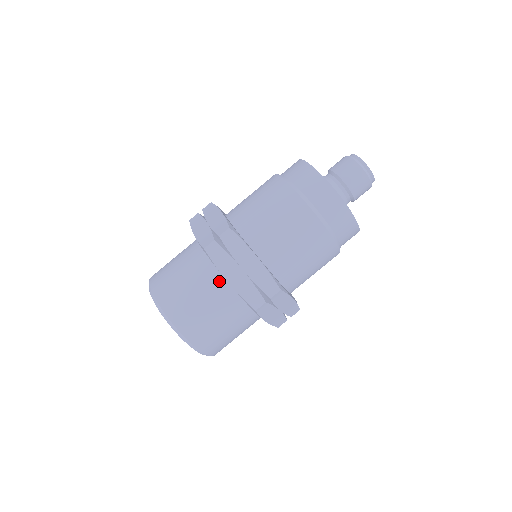
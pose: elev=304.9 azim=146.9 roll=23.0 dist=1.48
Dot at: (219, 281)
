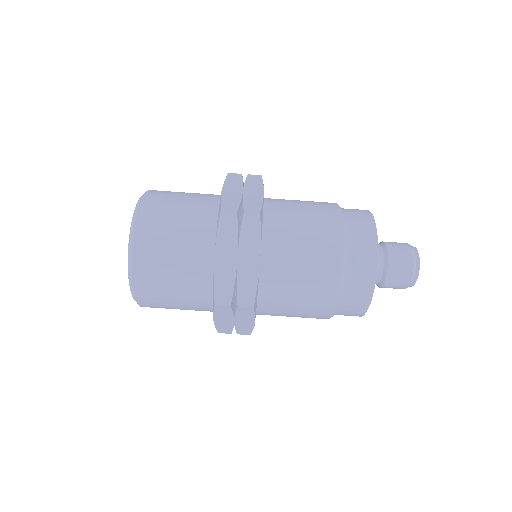
Dot at: (207, 250)
